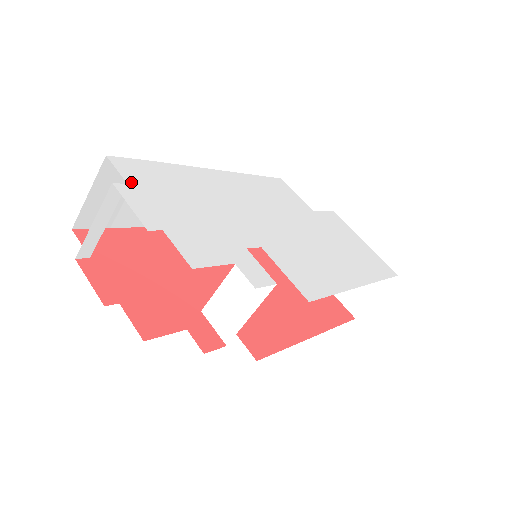
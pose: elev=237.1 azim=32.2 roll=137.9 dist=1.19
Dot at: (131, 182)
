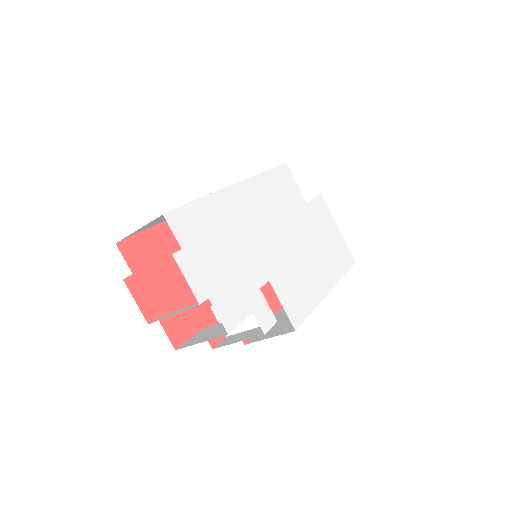
Dot at: (183, 244)
